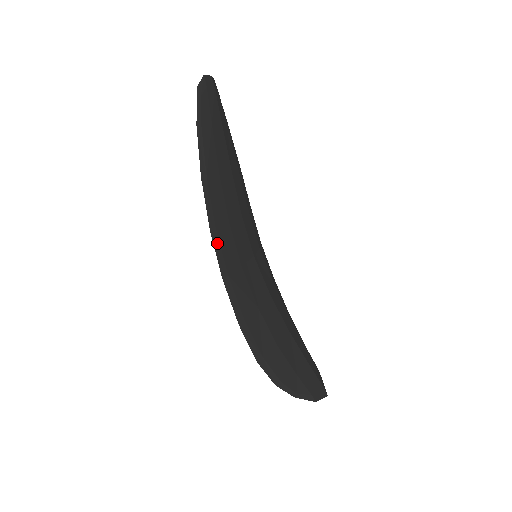
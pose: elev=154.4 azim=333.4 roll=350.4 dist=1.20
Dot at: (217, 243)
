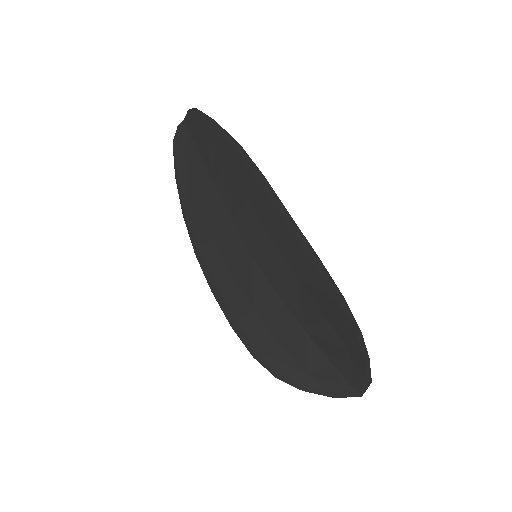
Dot at: (271, 193)
